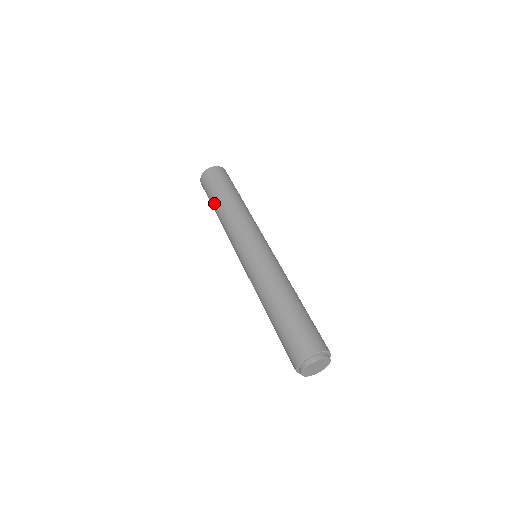
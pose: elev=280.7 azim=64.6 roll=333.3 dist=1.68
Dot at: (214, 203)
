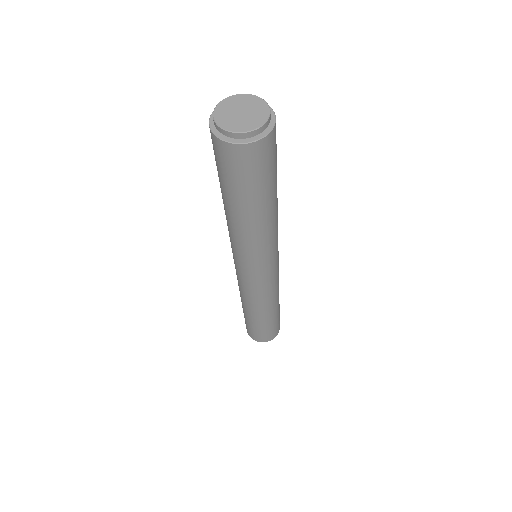
Dot at: occluded
